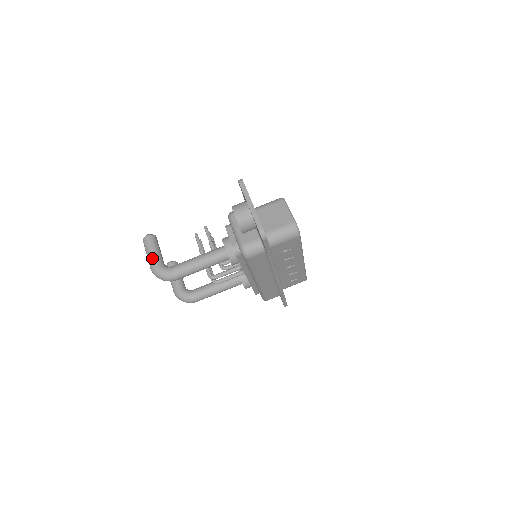
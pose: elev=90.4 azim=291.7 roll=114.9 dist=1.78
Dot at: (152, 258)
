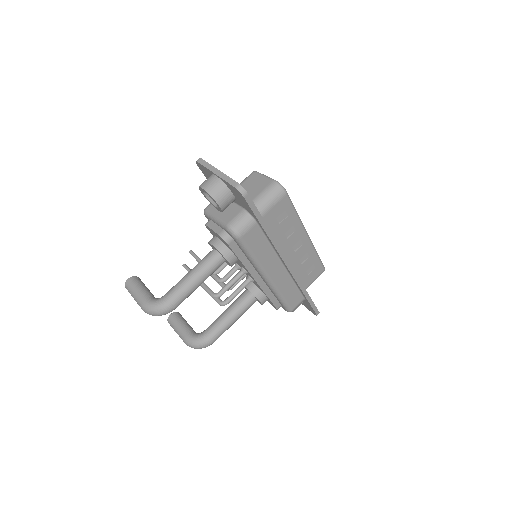
Dot at: (140, 297)
